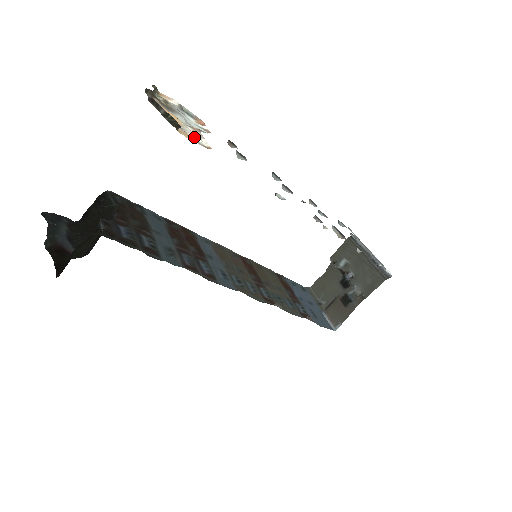
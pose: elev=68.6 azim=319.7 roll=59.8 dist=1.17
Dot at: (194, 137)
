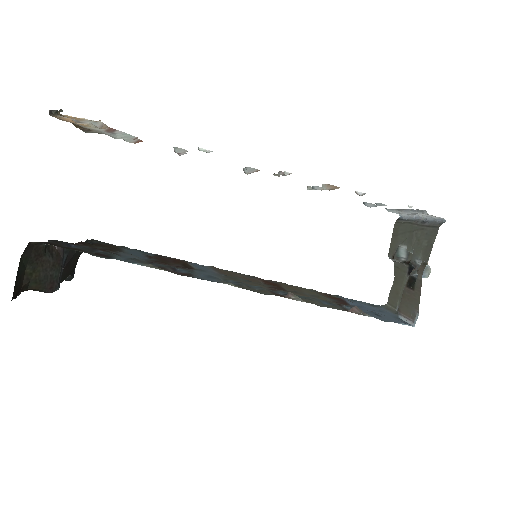
Dot at: (88, 121)
